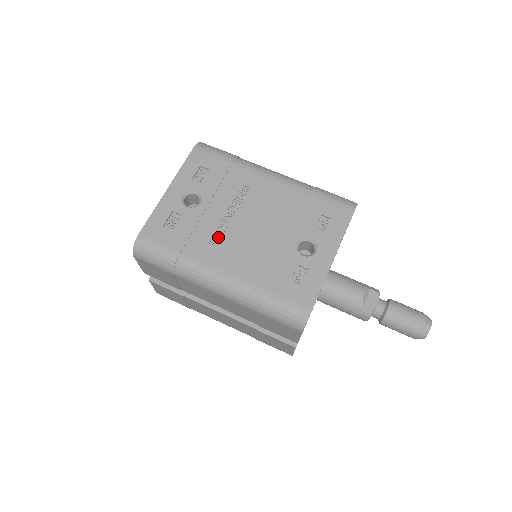
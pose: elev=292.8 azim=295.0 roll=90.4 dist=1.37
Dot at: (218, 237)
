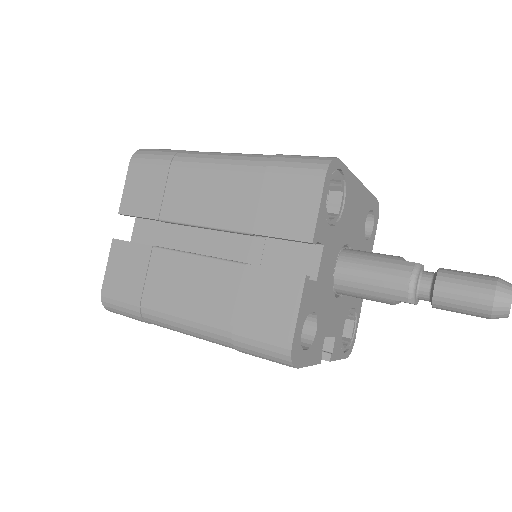
Dot at: occluded
